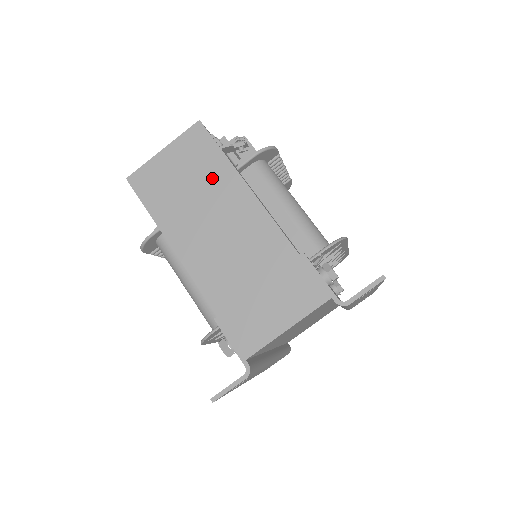
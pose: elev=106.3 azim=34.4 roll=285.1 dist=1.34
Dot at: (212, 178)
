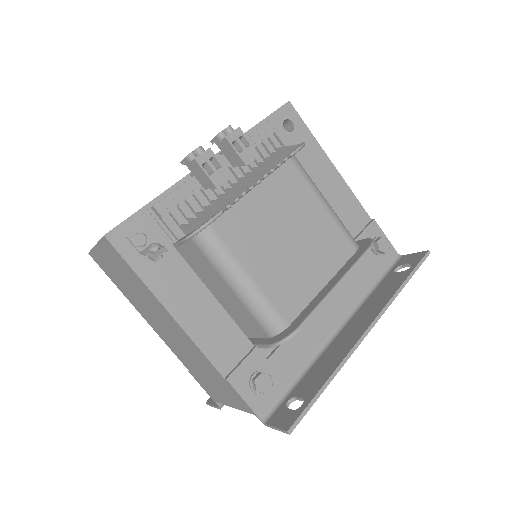
Dot at: (140, 289)
